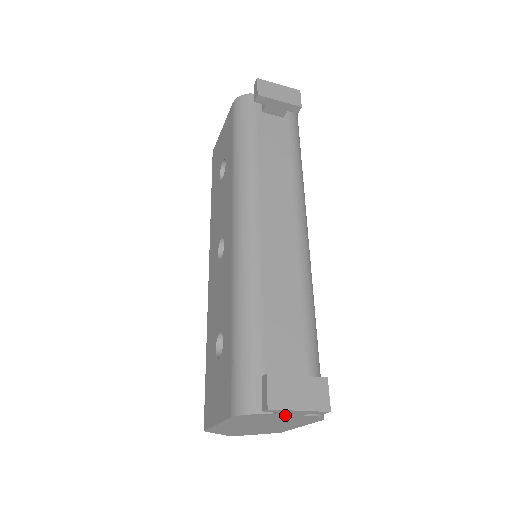
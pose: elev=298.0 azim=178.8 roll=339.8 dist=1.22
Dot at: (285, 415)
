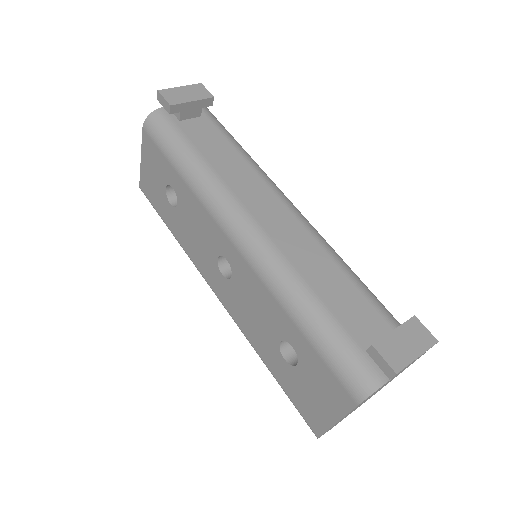
Dot at: occluded
